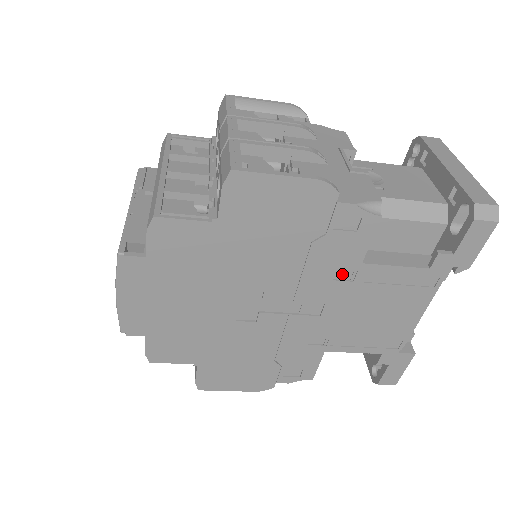
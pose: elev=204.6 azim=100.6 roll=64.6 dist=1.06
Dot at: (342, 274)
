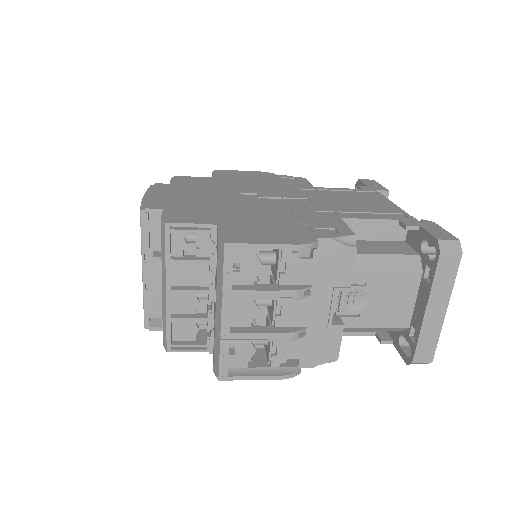
Dot at: occluded
